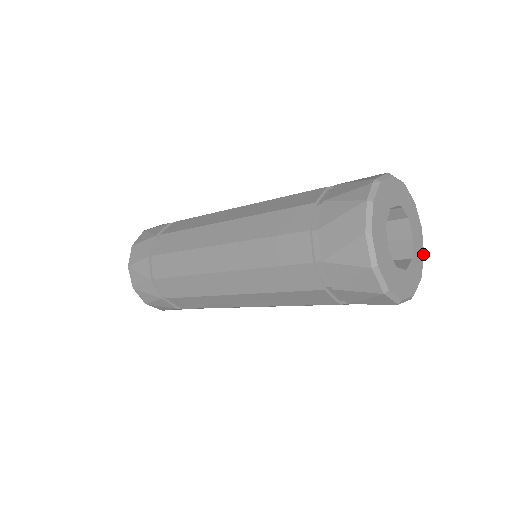
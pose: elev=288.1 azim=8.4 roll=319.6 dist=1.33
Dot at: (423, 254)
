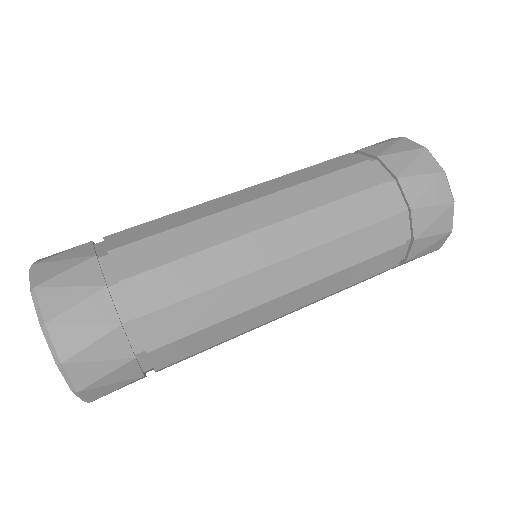
Dot at: occluded
